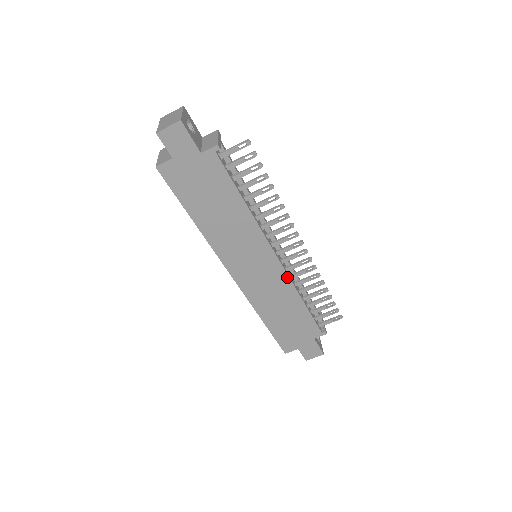
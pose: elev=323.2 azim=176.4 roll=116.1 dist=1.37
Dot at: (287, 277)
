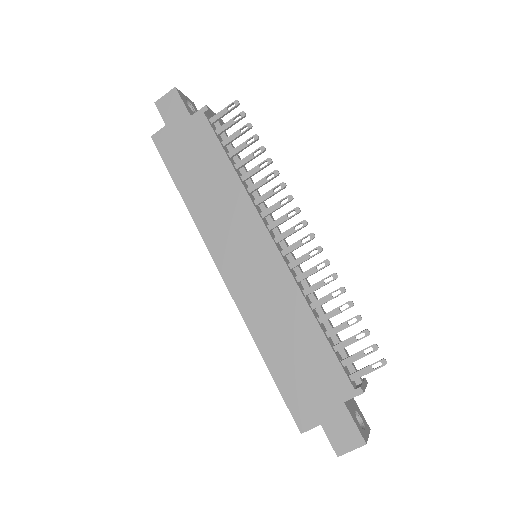
Dot at: (289, 274)
